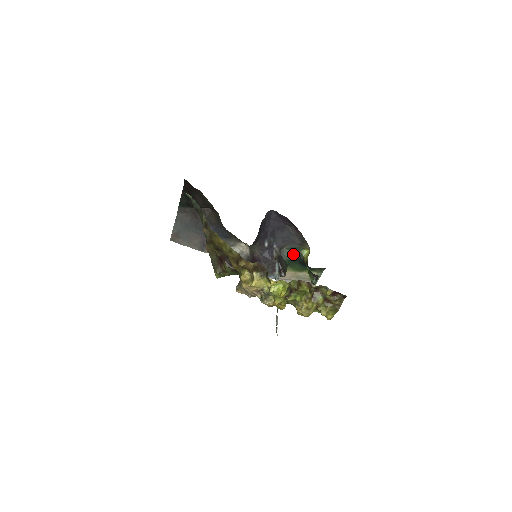
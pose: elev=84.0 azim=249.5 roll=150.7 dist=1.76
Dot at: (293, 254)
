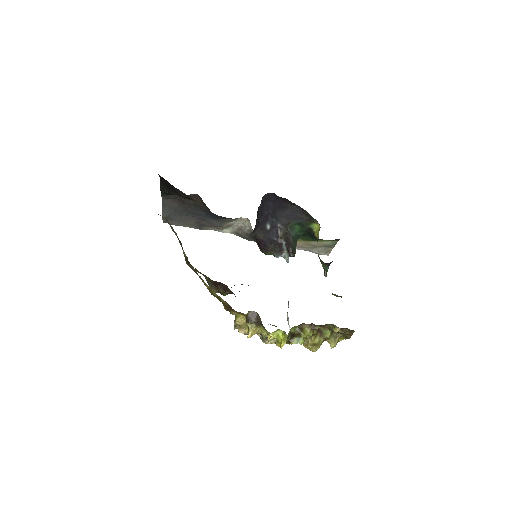
Dot at: (301, 228)
